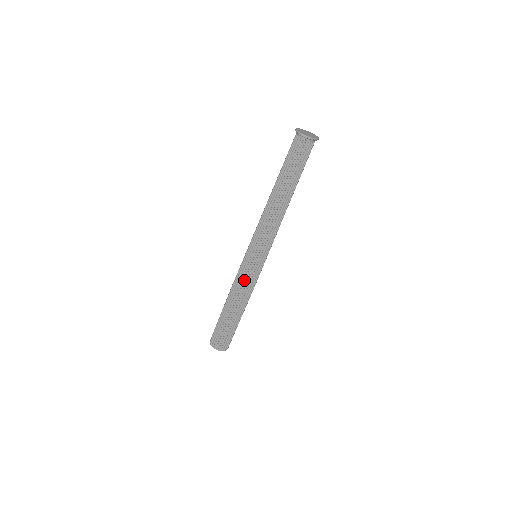
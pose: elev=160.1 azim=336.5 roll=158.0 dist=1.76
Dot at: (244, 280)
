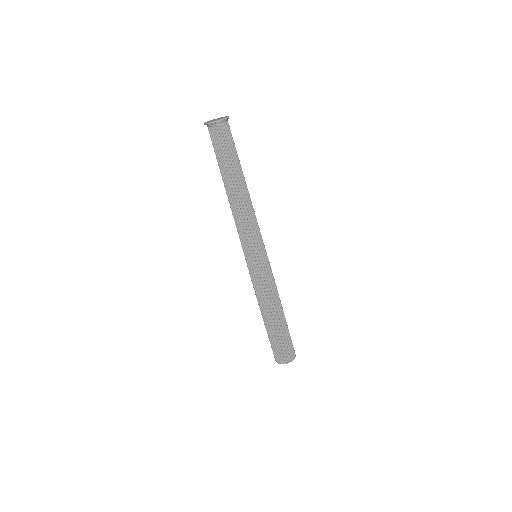
Dot at: (265, 283)
